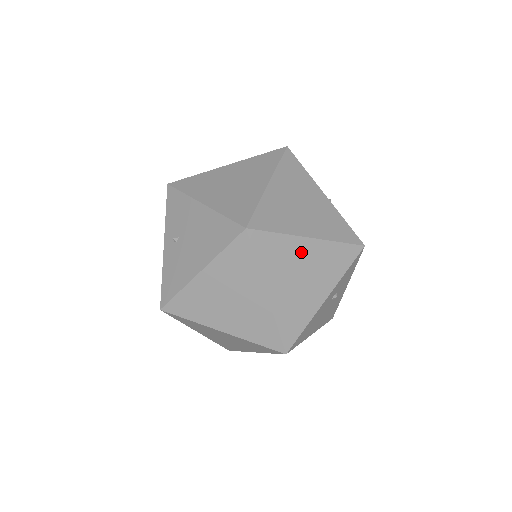
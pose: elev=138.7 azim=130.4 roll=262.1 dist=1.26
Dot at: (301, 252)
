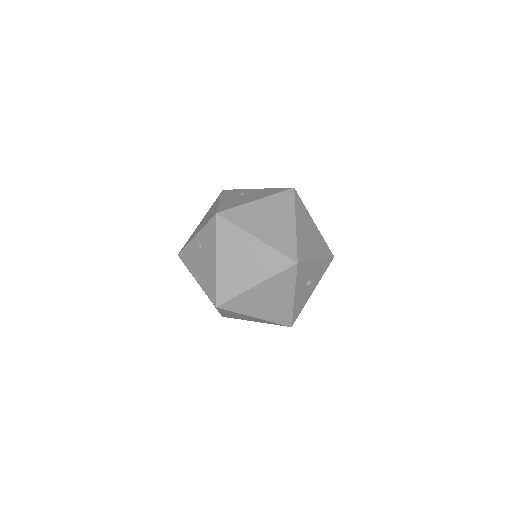
Dot at: (247, 316)
